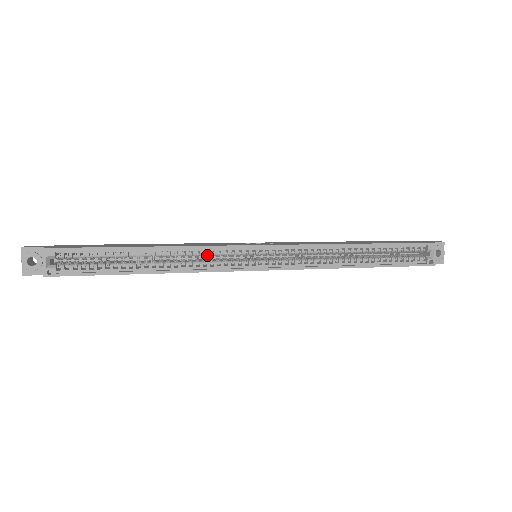
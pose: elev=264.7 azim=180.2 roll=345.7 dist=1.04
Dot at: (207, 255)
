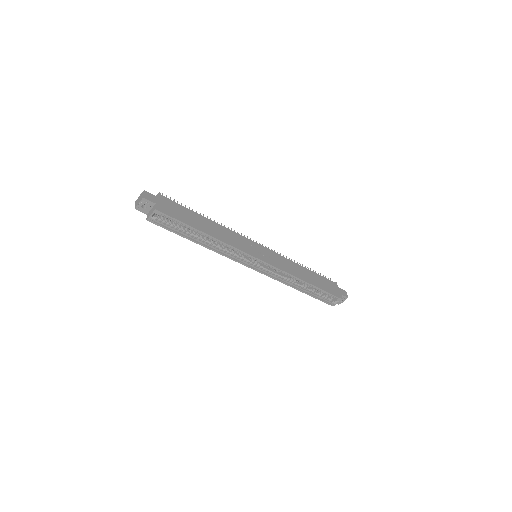
Dot at: (233, 250)
